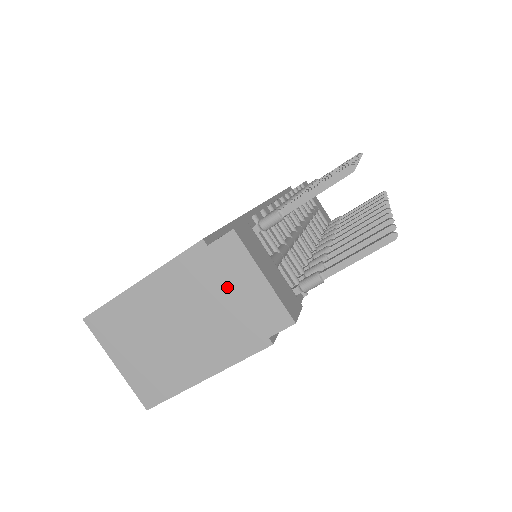
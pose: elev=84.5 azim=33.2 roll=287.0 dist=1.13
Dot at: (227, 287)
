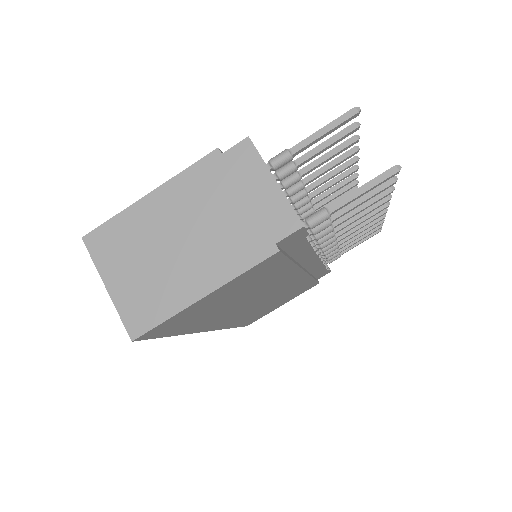
Dot at: (237, 193)
